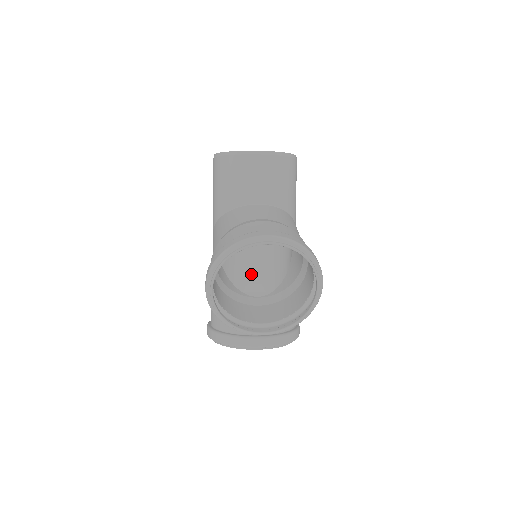
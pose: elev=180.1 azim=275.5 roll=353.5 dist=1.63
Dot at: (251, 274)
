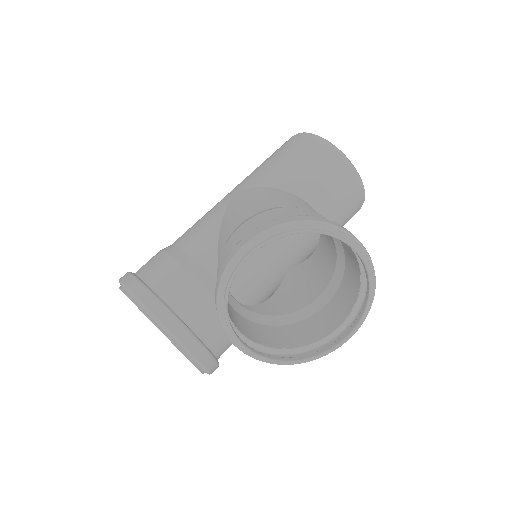
Dot at: occluded
